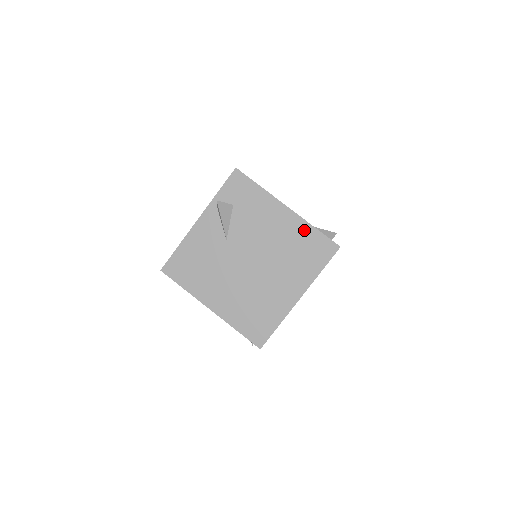
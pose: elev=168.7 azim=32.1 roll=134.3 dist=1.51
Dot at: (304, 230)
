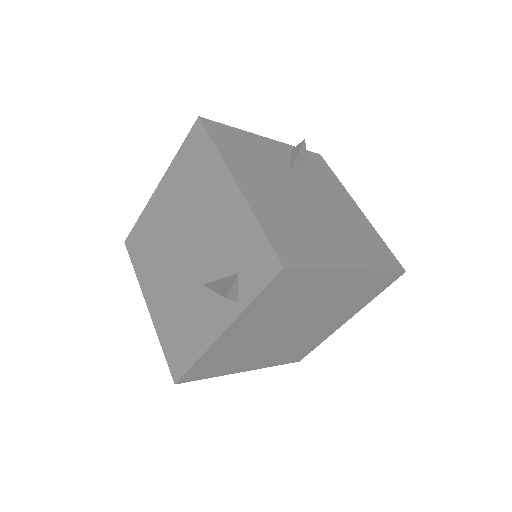
Dot at: (371, 232)
